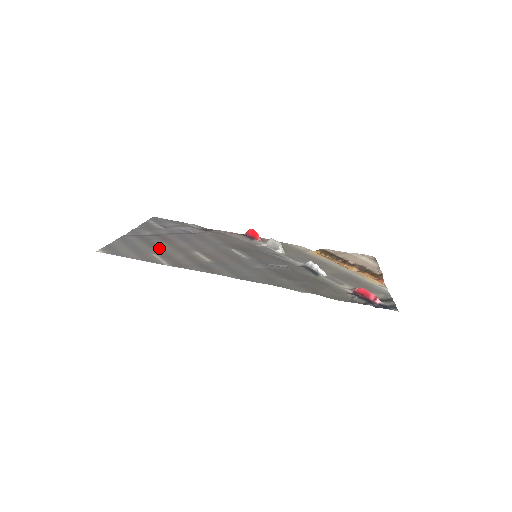
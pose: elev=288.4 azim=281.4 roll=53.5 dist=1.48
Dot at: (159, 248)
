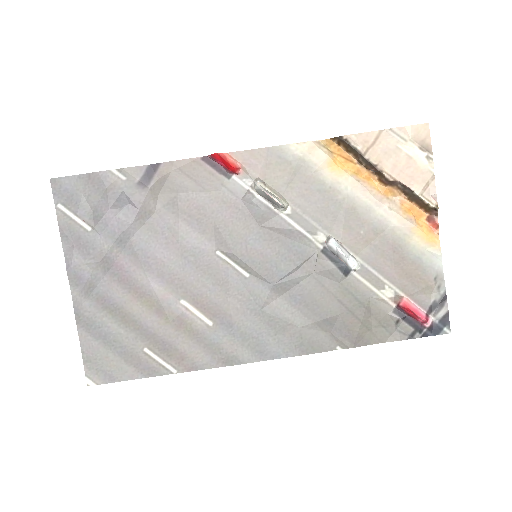
Dot at: (138, 324)
